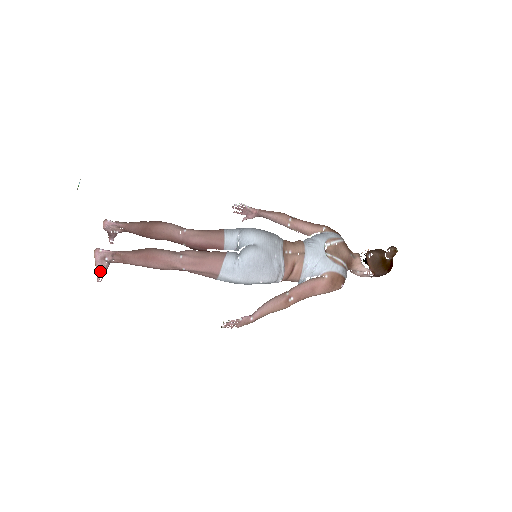
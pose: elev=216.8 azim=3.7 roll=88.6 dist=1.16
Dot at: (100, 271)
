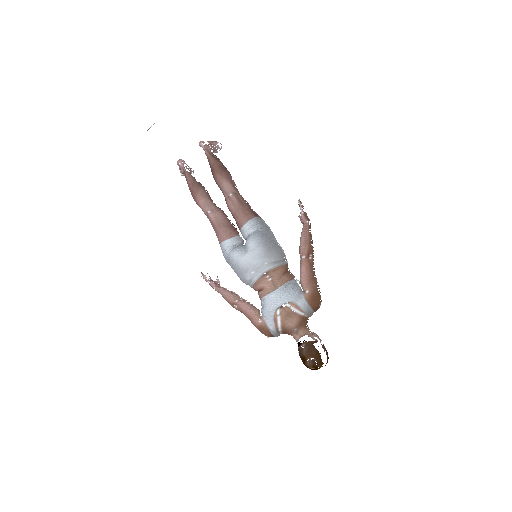
Dot at: occluded
